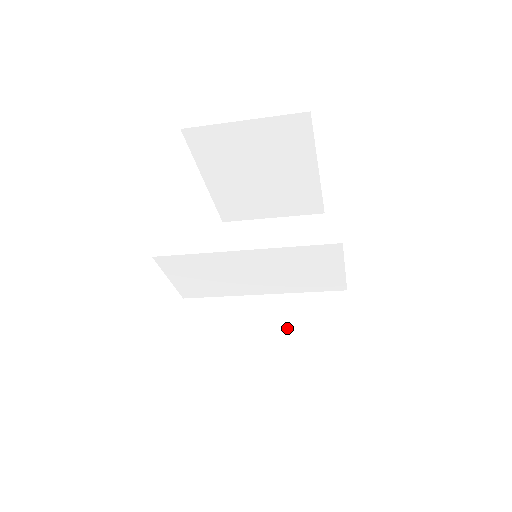
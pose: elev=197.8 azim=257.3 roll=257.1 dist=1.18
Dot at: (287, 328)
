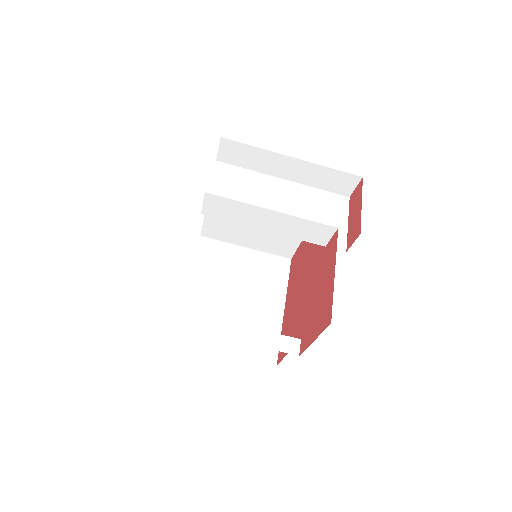
Dot at: (308, 220)
